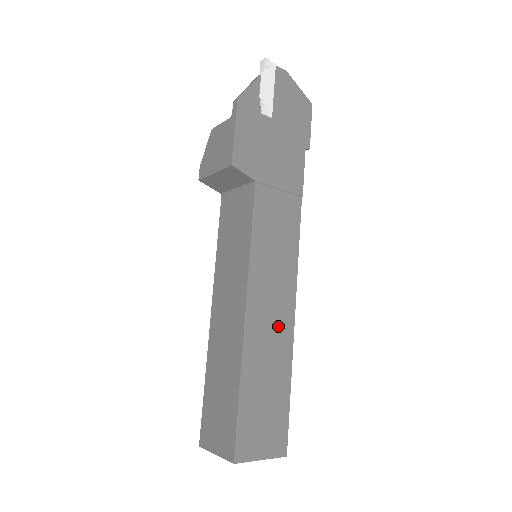
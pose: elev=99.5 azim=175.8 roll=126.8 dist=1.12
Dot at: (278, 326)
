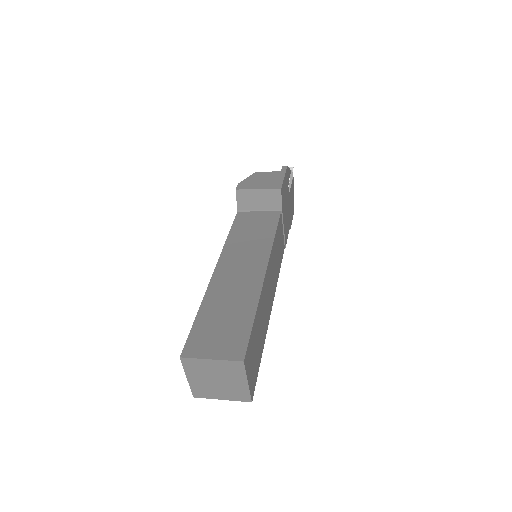
Dot at: (269, 302)
